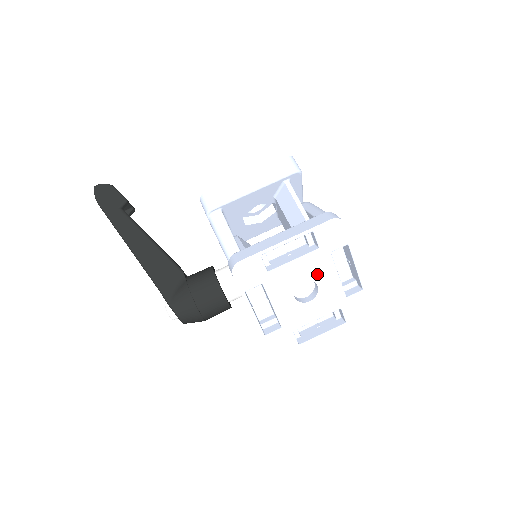
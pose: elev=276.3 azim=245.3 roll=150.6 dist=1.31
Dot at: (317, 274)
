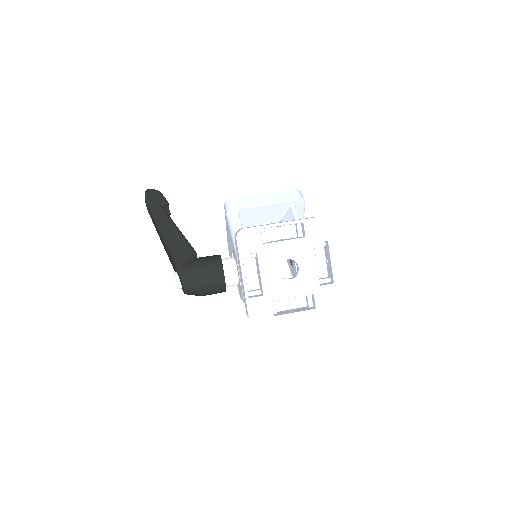
Dot at: (300, 258)
